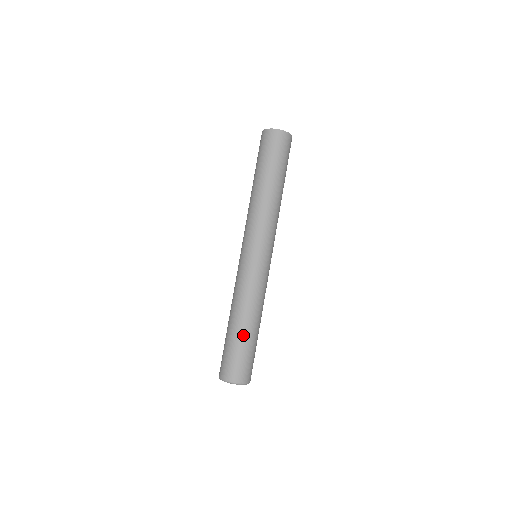
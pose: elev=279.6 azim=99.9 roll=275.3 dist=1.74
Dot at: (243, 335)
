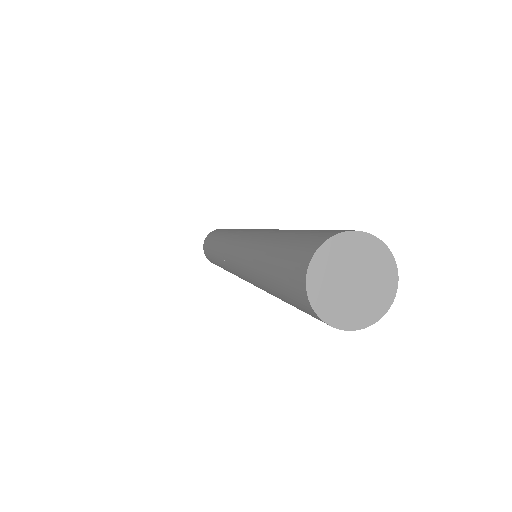
Dot at: occluded
